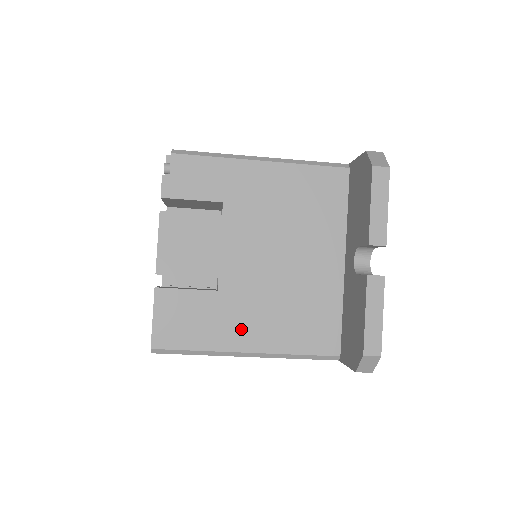
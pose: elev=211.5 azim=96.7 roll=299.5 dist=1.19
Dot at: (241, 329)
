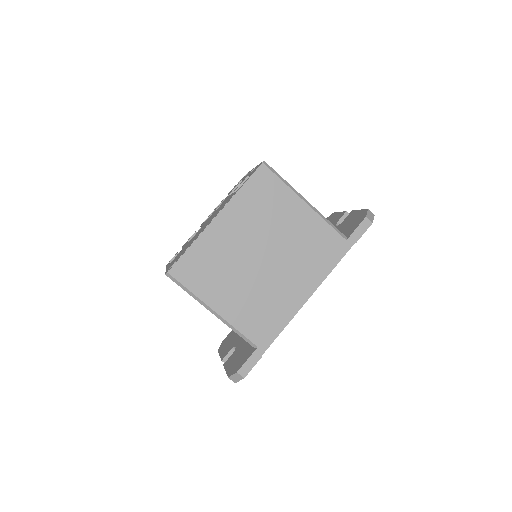
Dot at: occluded
